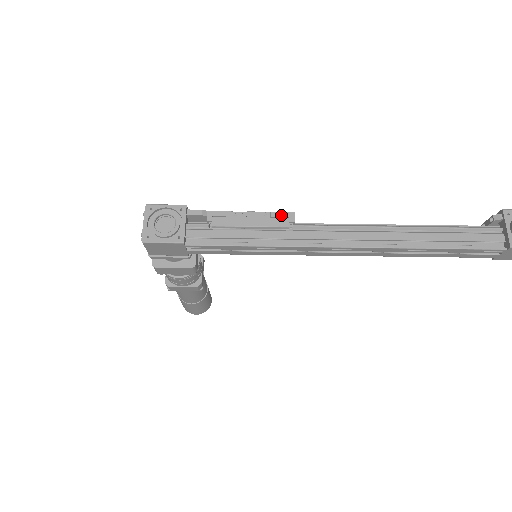
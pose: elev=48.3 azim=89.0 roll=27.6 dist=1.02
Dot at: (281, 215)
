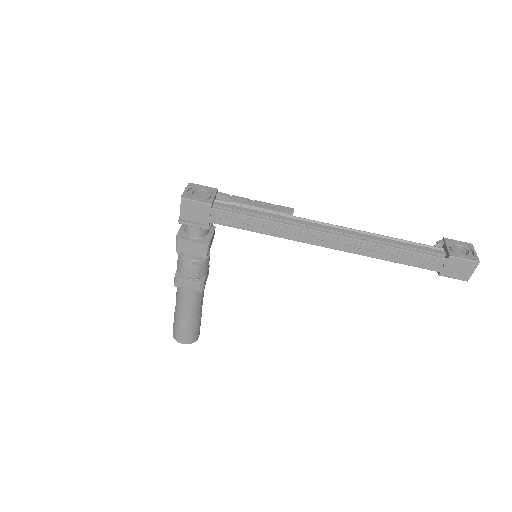
Dot at: (284, 207)
